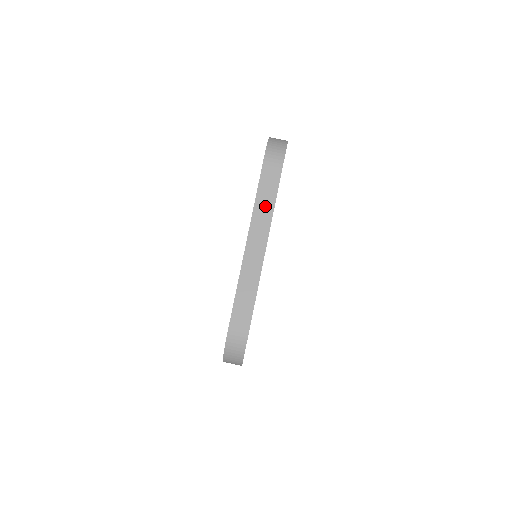
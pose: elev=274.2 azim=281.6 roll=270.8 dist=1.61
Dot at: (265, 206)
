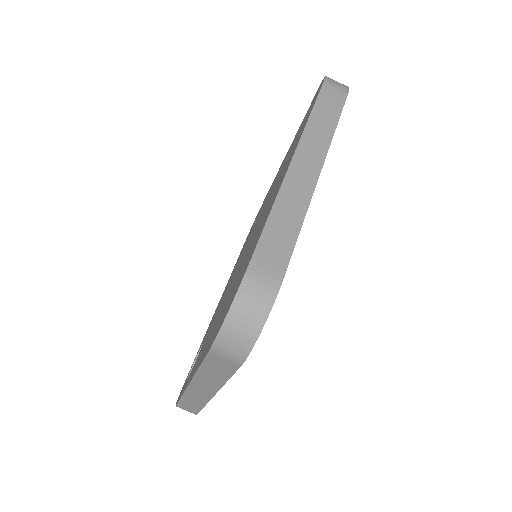
Dot at: (213, 377)
